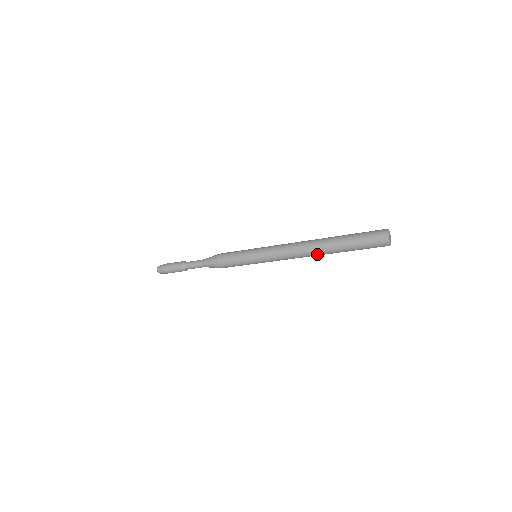
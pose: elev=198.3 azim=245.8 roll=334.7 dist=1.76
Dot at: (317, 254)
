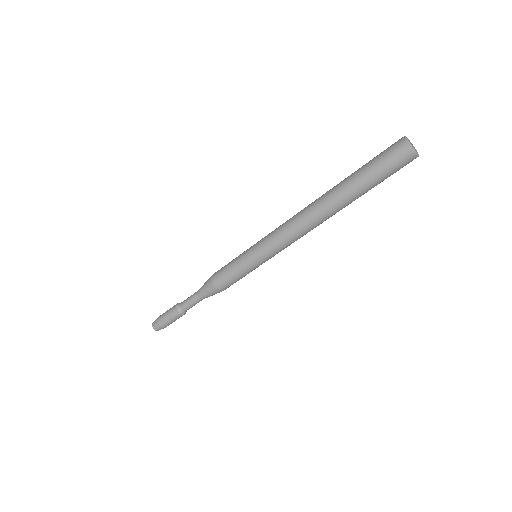
Dot at: (320, 206)
